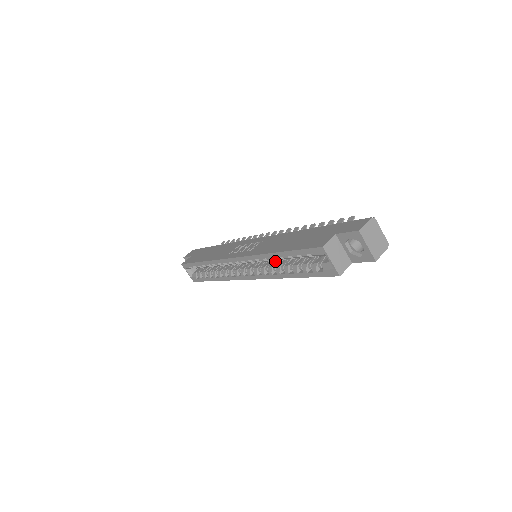
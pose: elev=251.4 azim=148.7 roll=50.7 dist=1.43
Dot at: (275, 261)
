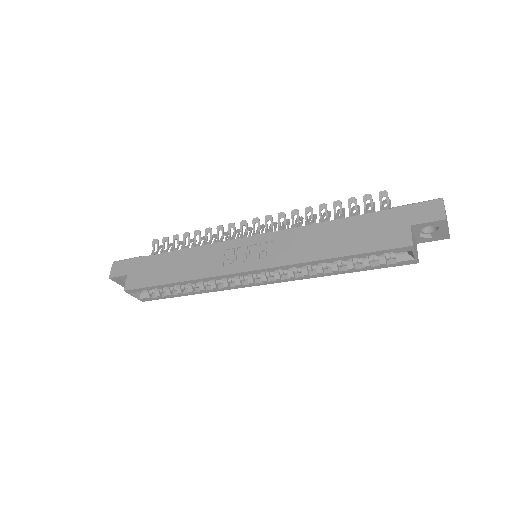
Dot at: occluded
